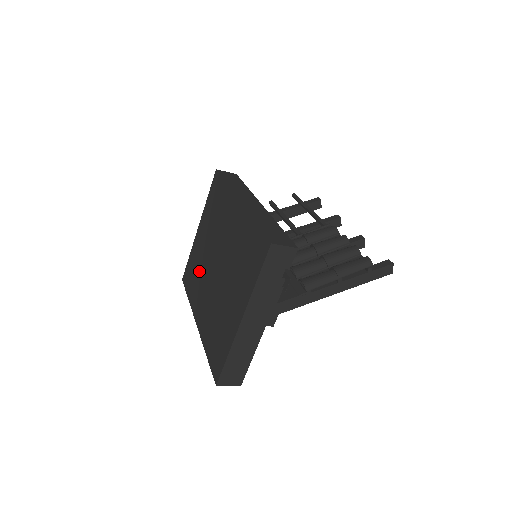
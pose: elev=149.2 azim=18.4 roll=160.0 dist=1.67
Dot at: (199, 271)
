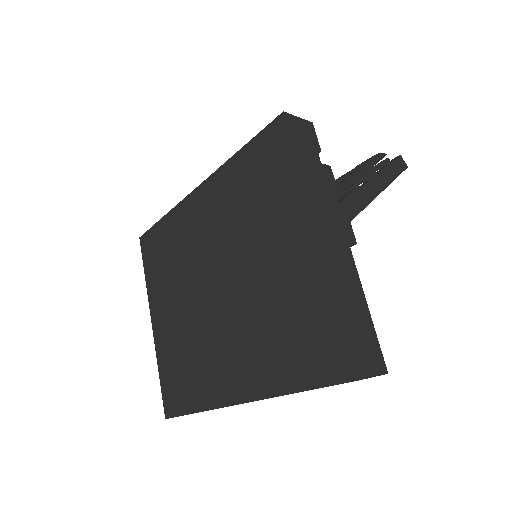
Dot at: (190, 348)
